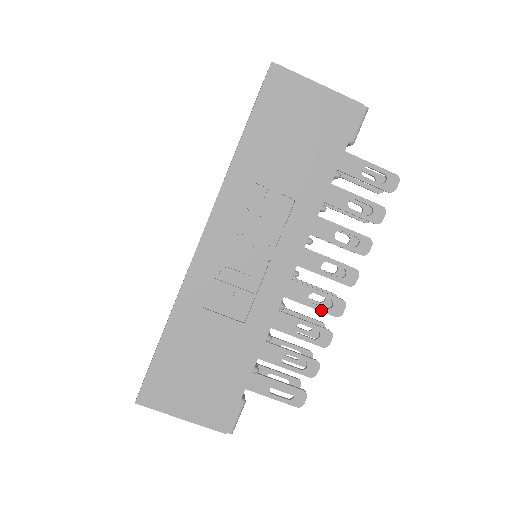
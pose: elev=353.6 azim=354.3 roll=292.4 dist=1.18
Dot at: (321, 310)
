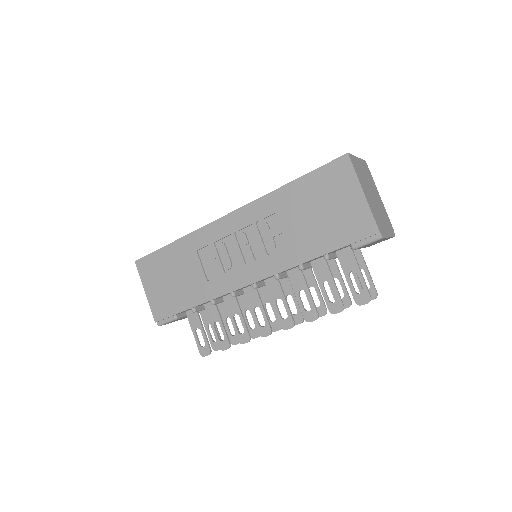
Dot at: (255, 321)
